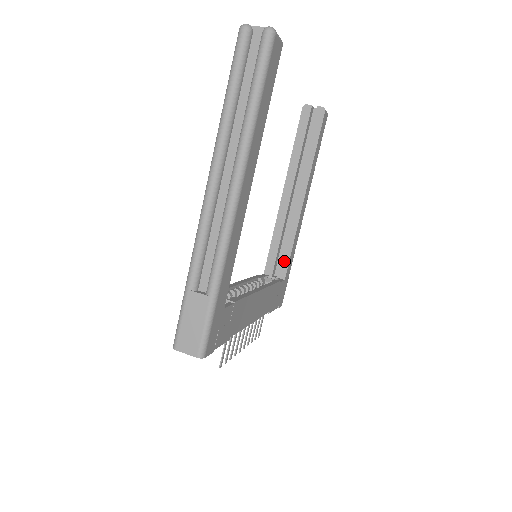
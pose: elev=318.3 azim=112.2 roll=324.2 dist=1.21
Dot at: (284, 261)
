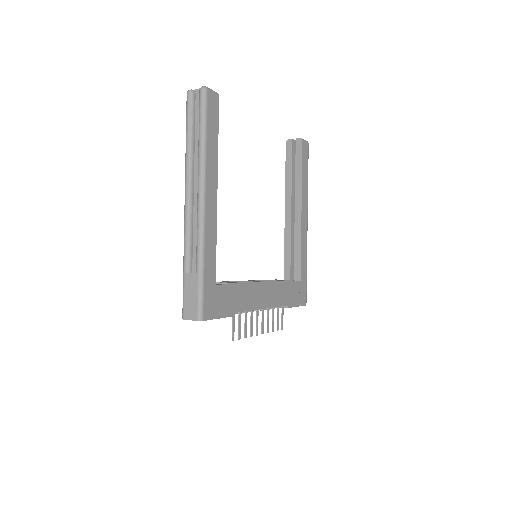
Dot at: (297, 265)
